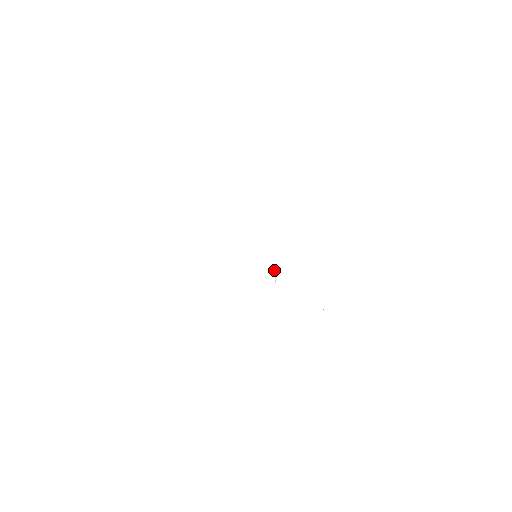
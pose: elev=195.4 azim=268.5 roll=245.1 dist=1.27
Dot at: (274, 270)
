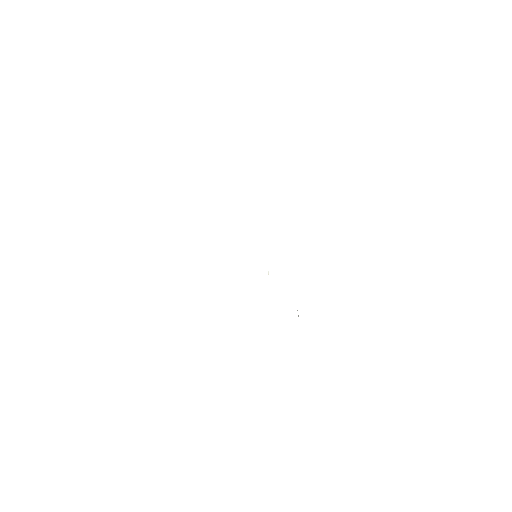
Dot at: occluded
